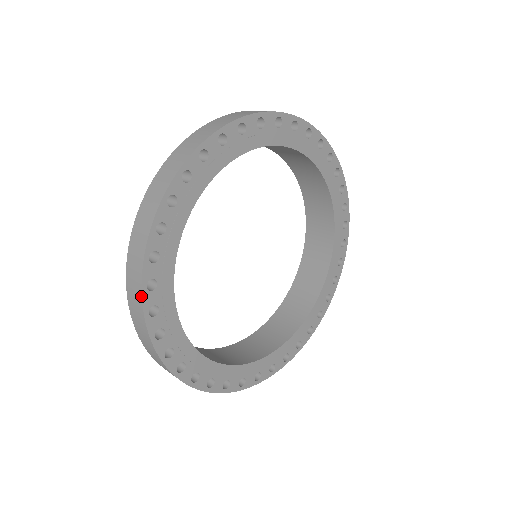
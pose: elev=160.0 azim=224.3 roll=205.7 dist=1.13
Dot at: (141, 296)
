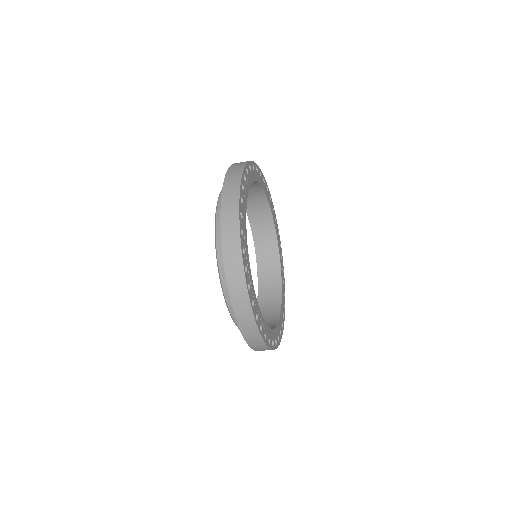
Dot at: (242, 257)
